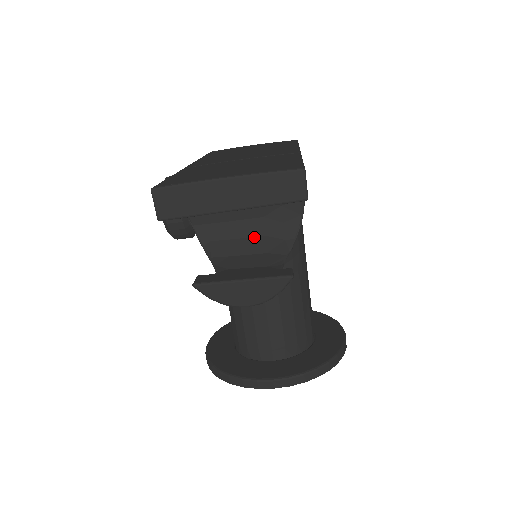
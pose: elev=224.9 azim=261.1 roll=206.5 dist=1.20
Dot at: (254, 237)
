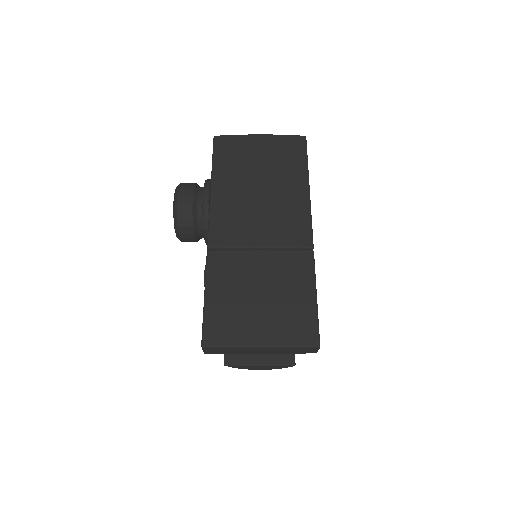
Dot at: occluded
